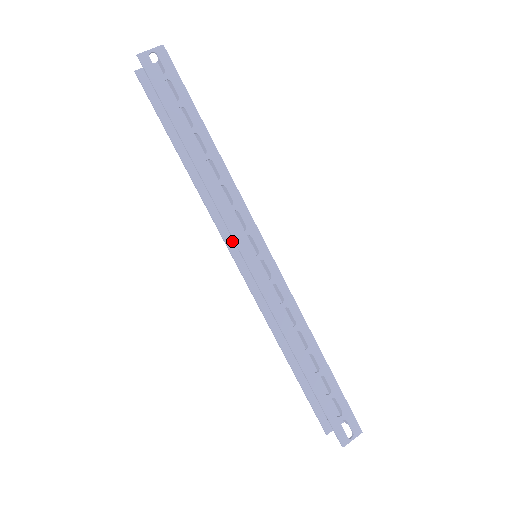
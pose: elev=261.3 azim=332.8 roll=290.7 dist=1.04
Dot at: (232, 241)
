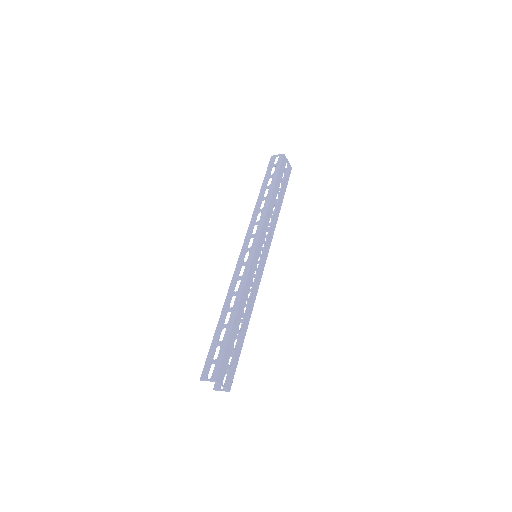
Dot at: occluded
